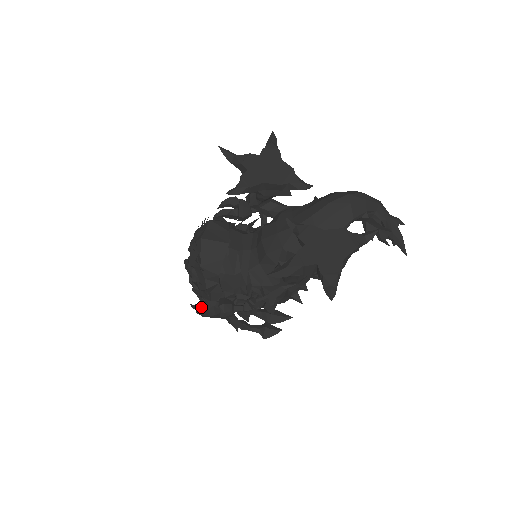
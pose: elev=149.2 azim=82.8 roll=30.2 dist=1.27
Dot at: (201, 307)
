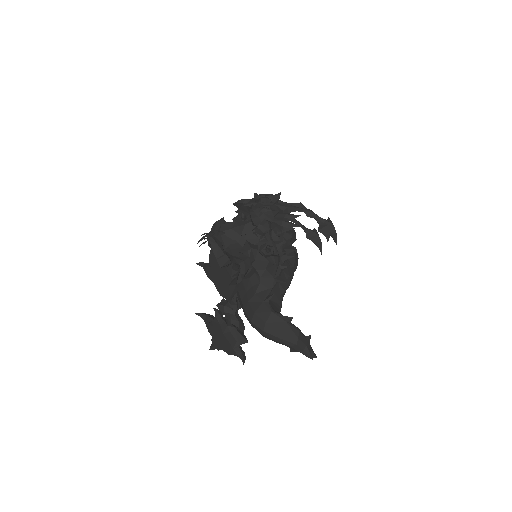
Dot at: occluded
